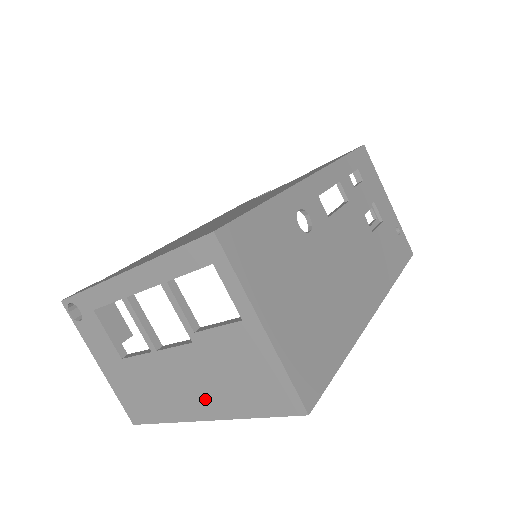
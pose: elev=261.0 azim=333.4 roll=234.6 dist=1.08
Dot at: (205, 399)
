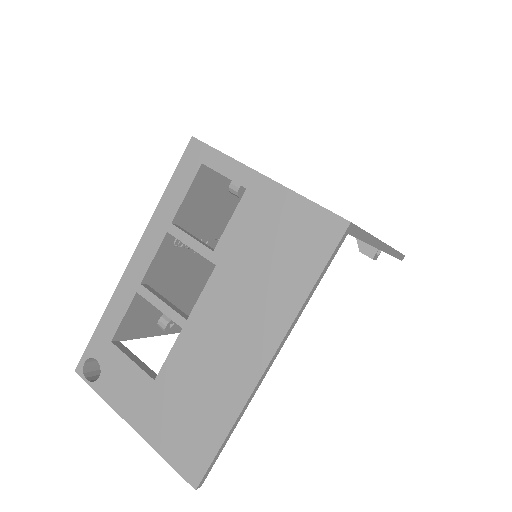
Dot at: (256, 328)
